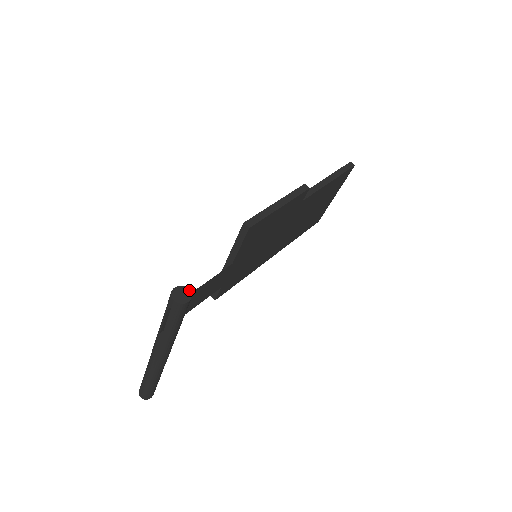
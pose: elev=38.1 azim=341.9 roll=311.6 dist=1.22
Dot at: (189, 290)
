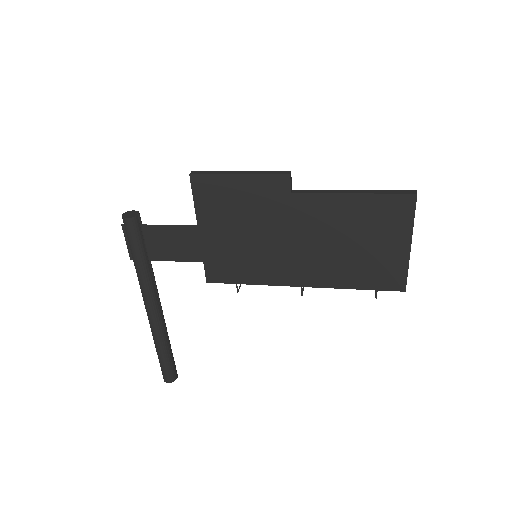
Dot at: occluded
